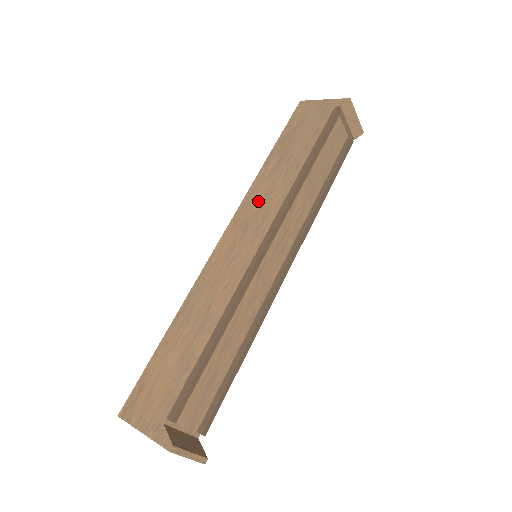
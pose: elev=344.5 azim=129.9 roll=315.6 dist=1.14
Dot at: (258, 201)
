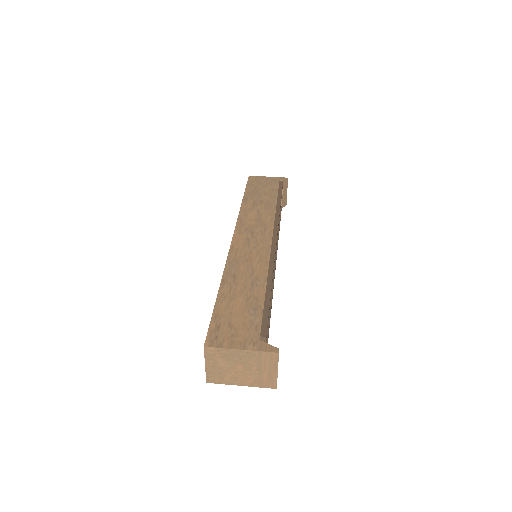
Dot at: (252, 220)
